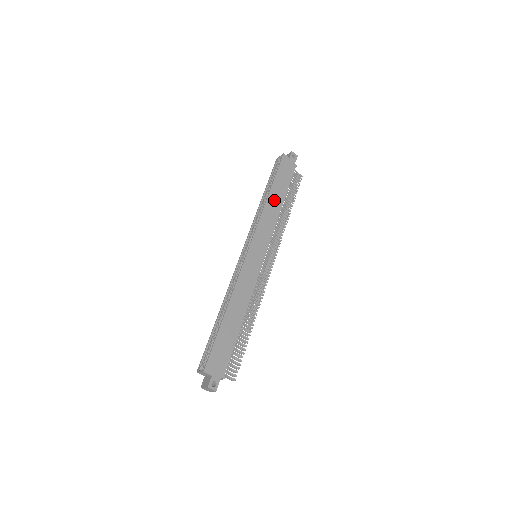
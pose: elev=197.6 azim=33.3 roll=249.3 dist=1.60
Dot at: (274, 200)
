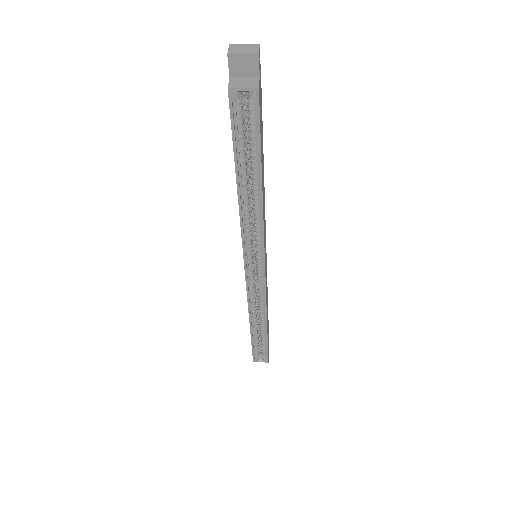
Dot at: (263, 185)
